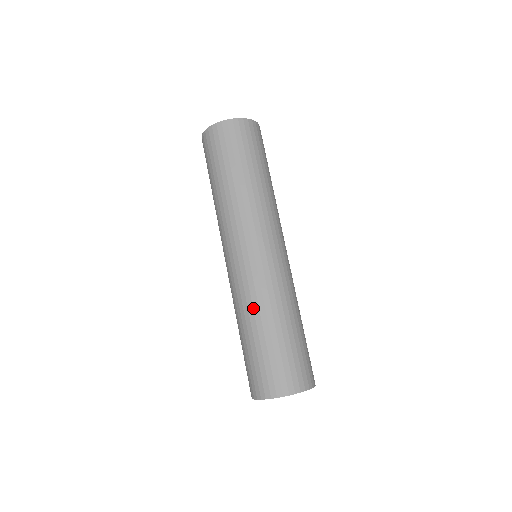
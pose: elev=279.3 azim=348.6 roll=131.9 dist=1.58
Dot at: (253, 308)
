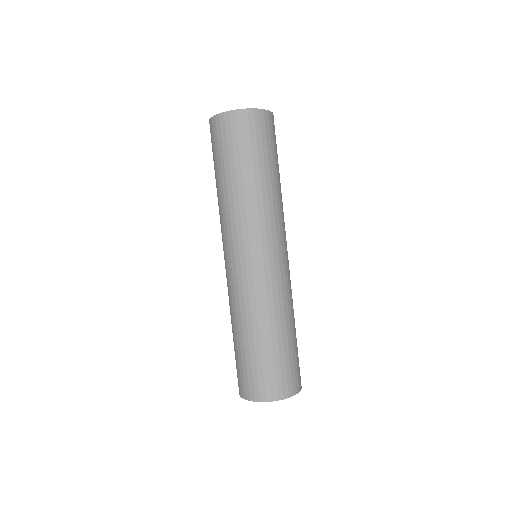
Dot at: (237, 314)
